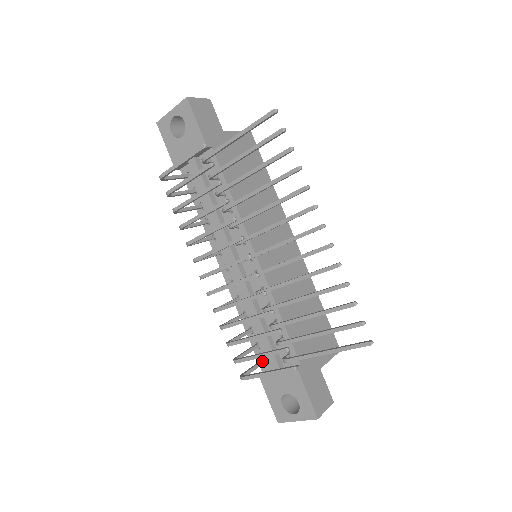
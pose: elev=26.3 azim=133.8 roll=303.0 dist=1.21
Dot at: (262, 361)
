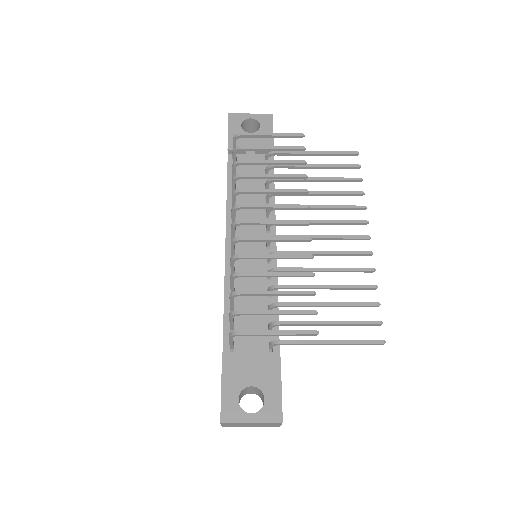
Dot at: (234, 344)
